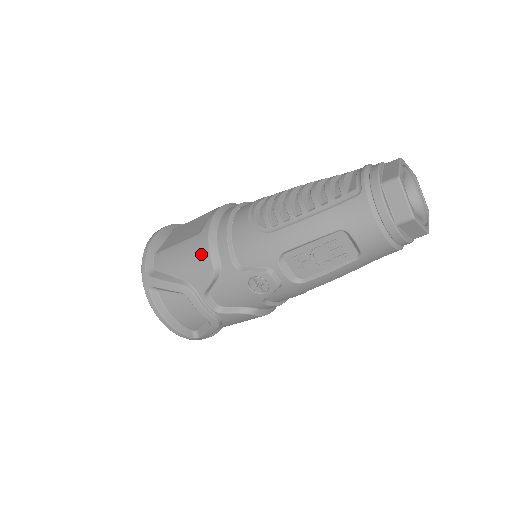
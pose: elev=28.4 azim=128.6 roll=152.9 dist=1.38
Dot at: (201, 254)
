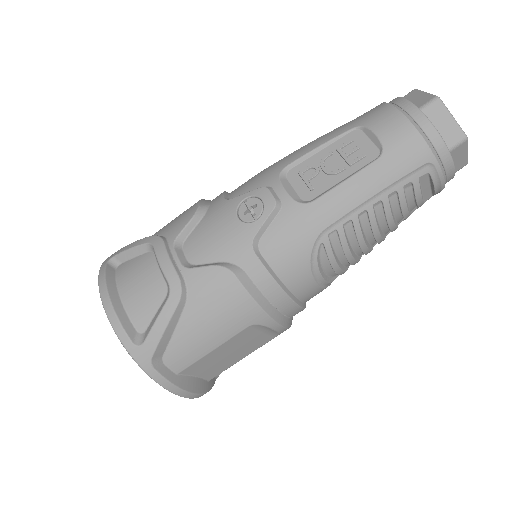
Dot at: (189, 208)
